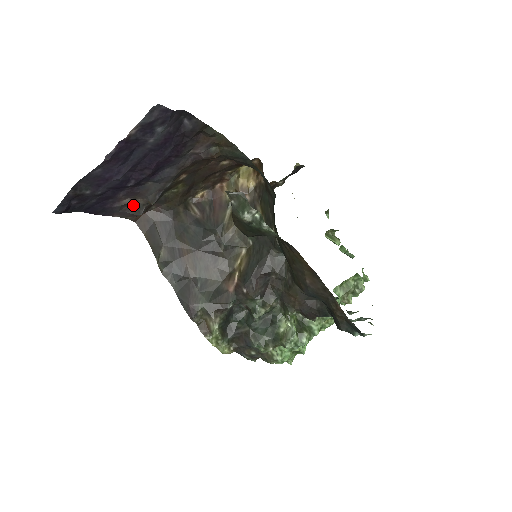
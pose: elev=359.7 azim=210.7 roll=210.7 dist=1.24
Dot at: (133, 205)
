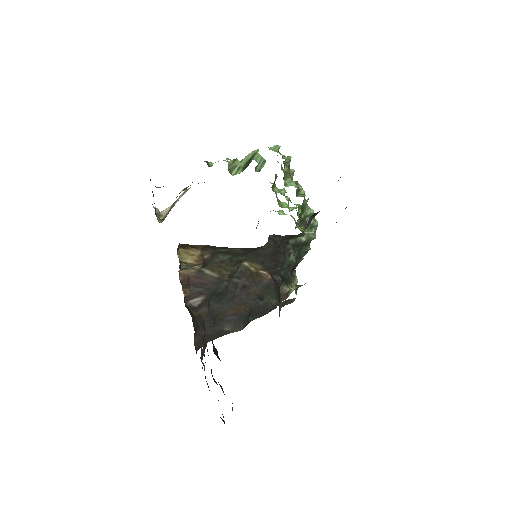
Dot at: (201, 360)
